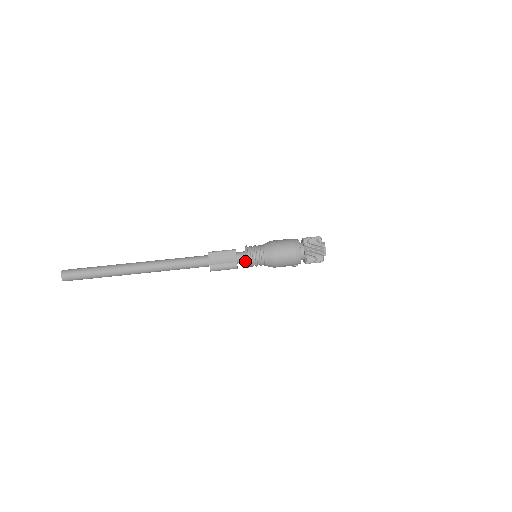
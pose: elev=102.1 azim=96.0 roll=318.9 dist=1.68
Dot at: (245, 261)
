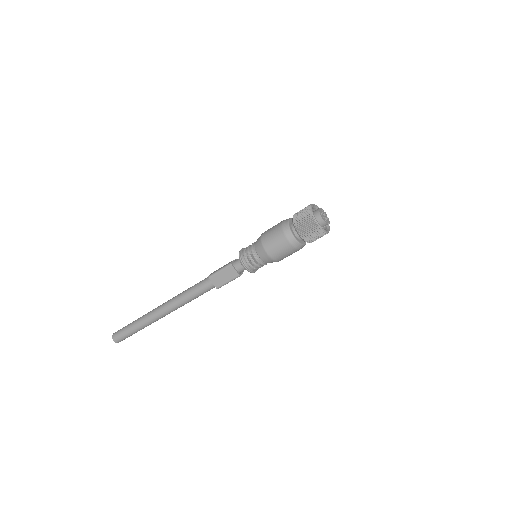
Dot at: occluded
